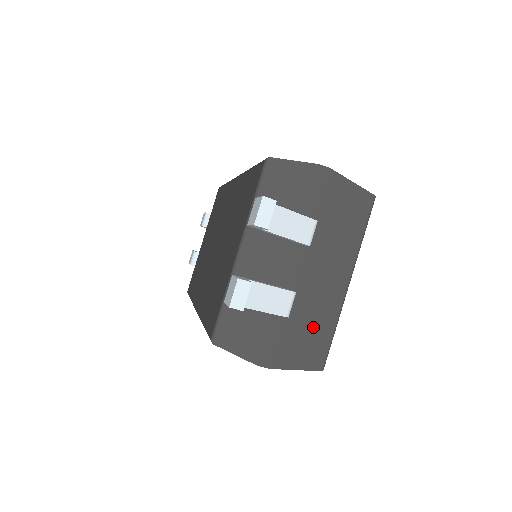
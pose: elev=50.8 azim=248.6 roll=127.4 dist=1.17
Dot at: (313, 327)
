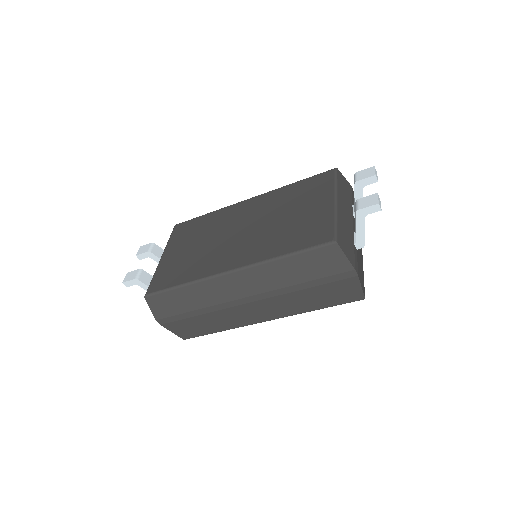
Dot at: (361, 268)
